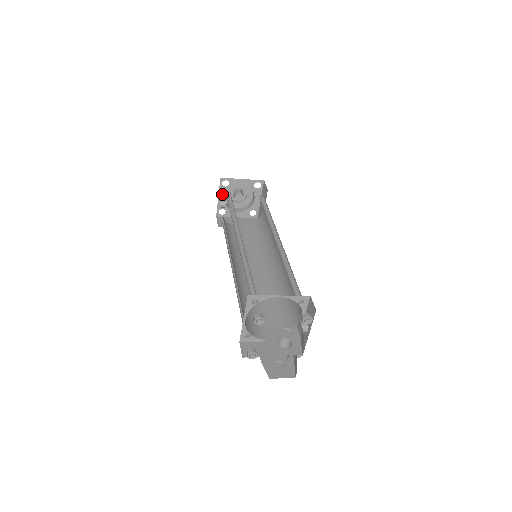
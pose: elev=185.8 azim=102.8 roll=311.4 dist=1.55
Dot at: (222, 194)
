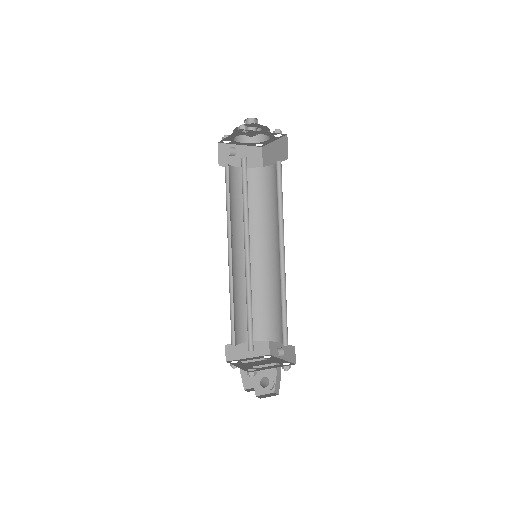
Dot at: (234, 135)
